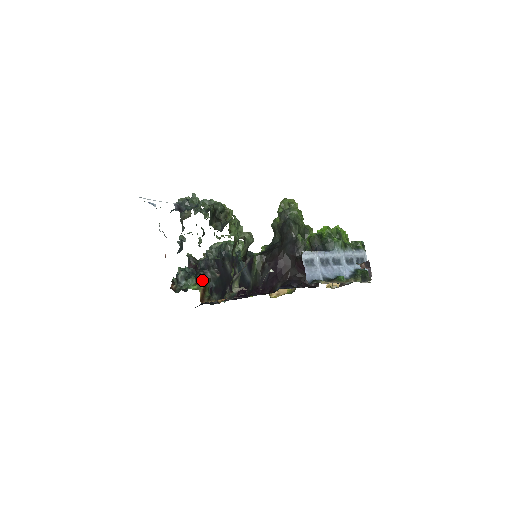
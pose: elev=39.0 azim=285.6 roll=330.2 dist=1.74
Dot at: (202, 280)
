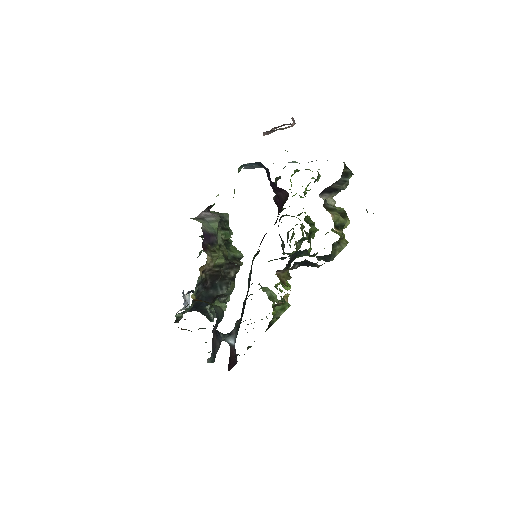
Dot at: (234, 352)
